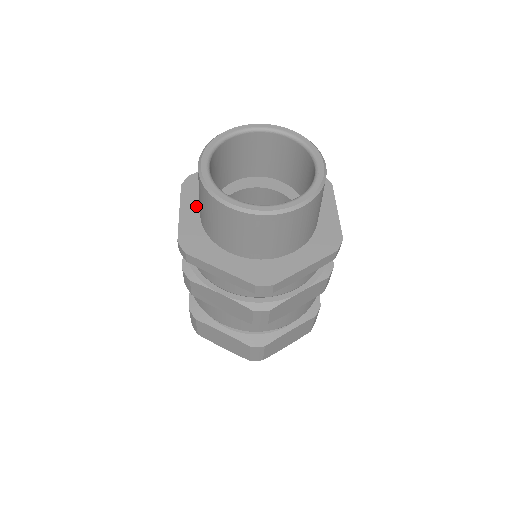
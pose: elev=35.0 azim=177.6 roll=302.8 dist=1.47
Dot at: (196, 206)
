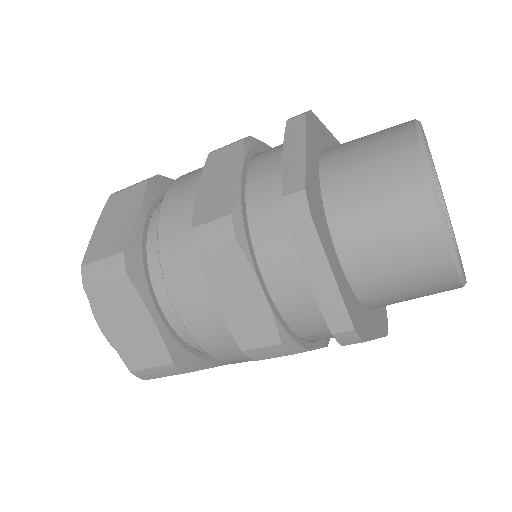
Dot at: (335, 253)
